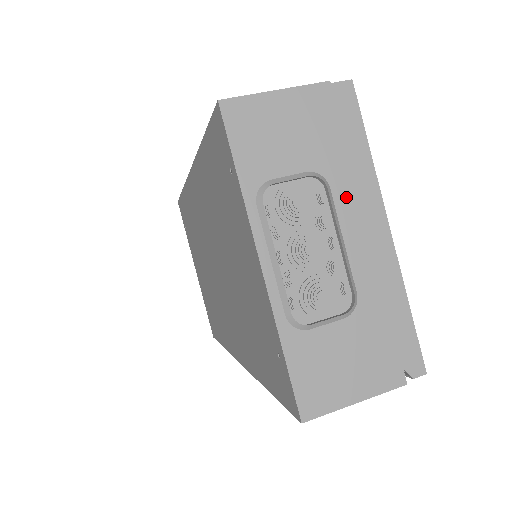
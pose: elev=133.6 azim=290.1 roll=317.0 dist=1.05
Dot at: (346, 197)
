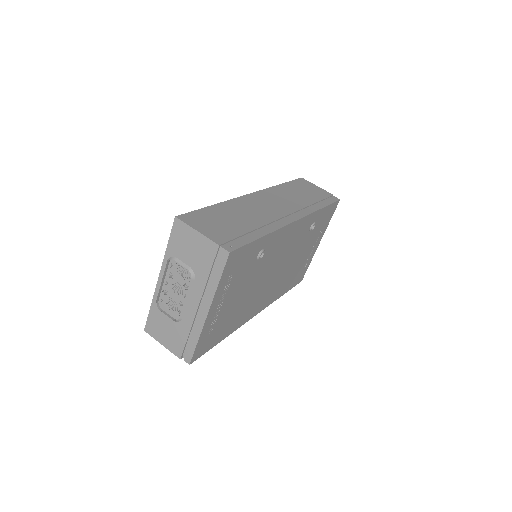
Dot at: (198, 288)
